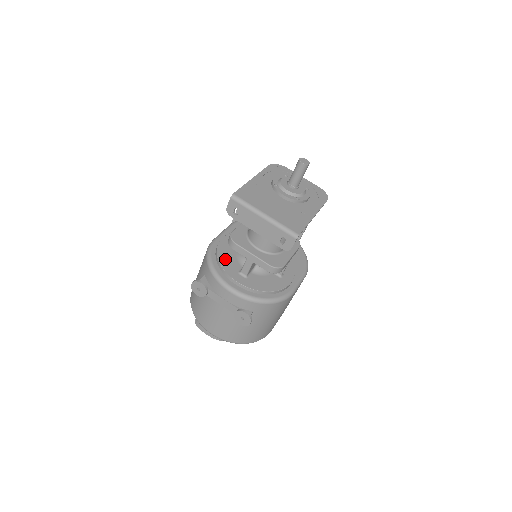
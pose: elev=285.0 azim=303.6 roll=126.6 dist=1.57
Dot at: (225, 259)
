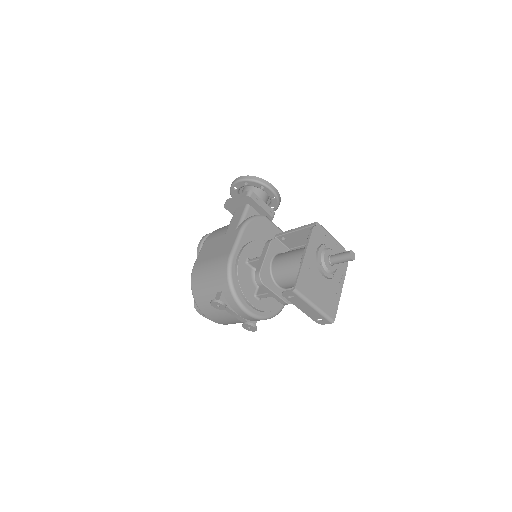
Dot at: (244, 283)
